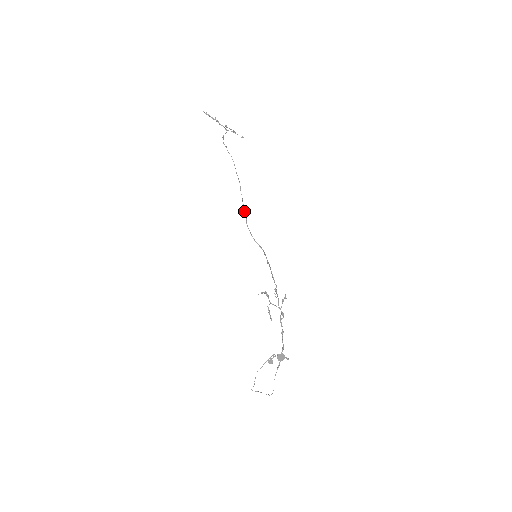
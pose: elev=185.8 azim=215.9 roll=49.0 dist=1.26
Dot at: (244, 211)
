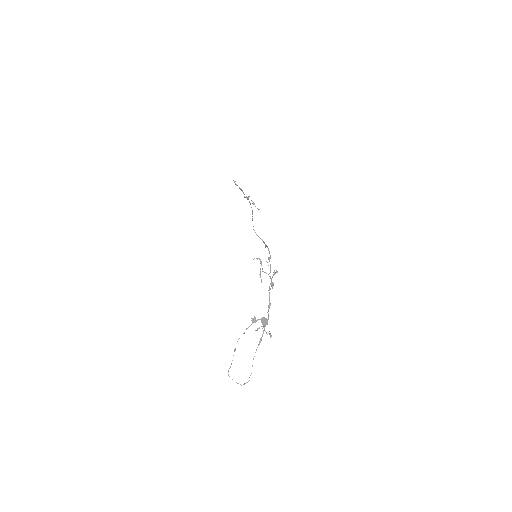
Dot at: occluded
